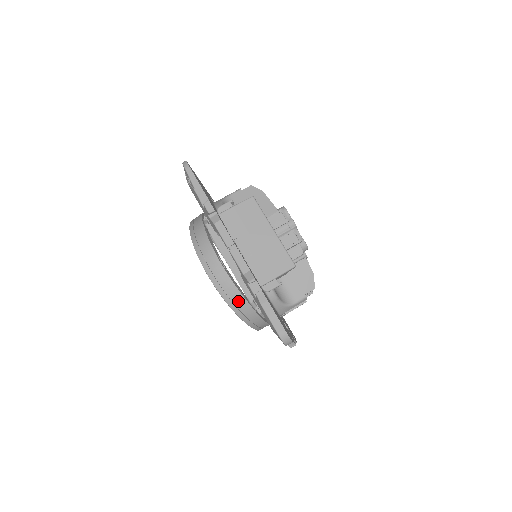
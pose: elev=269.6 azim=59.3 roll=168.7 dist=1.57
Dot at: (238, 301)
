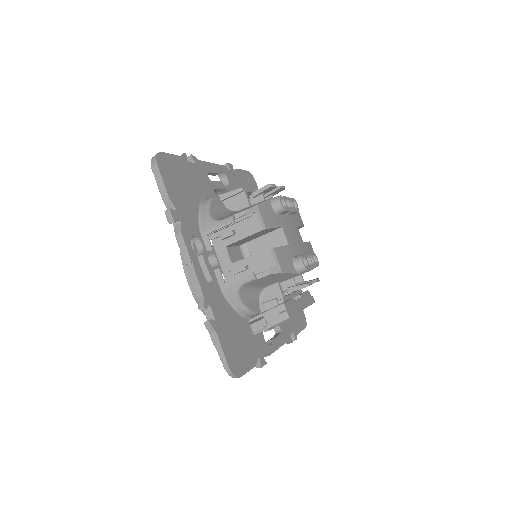
Dot at: occluded
